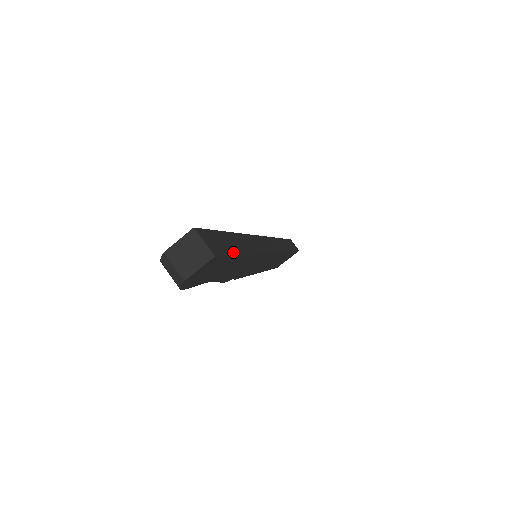
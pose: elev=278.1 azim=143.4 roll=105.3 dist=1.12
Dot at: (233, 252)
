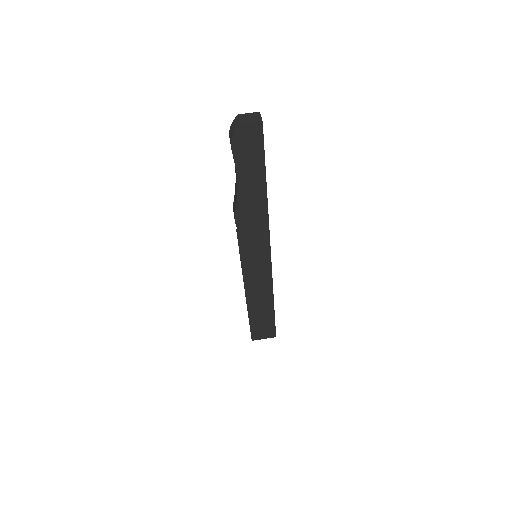
Dot at: occluded
